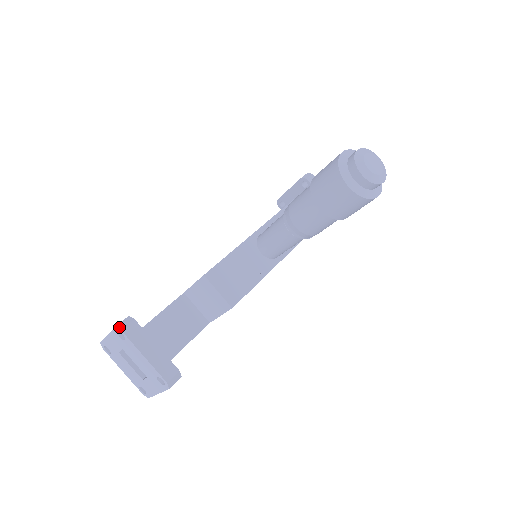
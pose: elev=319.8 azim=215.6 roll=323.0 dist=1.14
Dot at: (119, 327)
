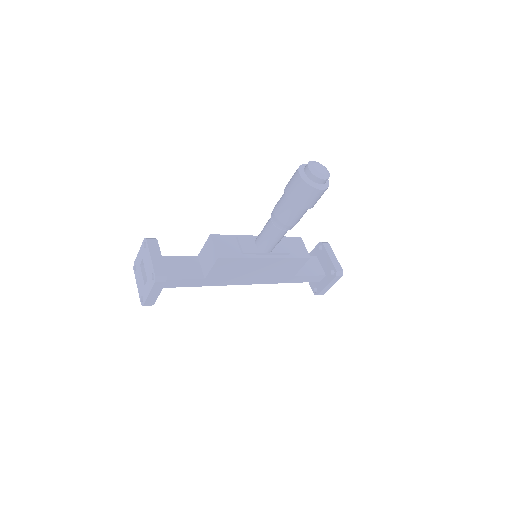
Dot at: (146, 238)
